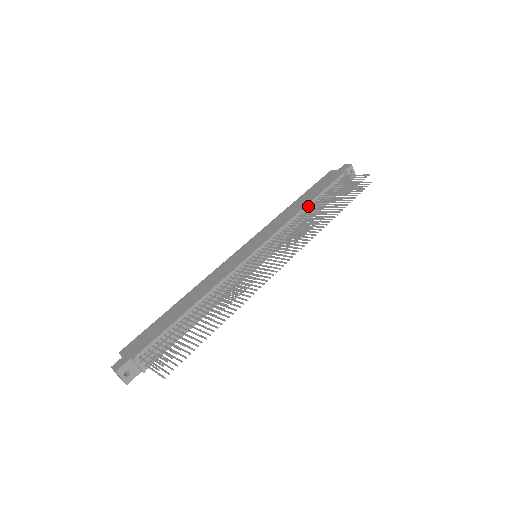
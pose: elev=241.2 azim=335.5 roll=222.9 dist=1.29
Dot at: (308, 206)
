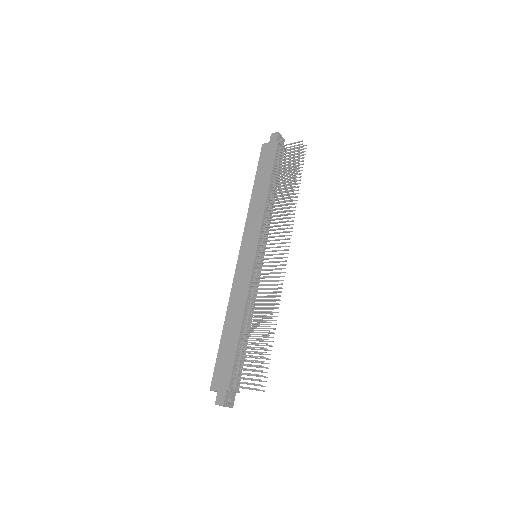
Dot at: (269, 191)
